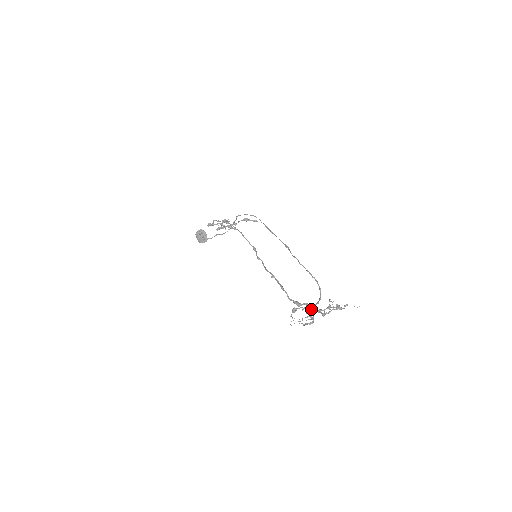
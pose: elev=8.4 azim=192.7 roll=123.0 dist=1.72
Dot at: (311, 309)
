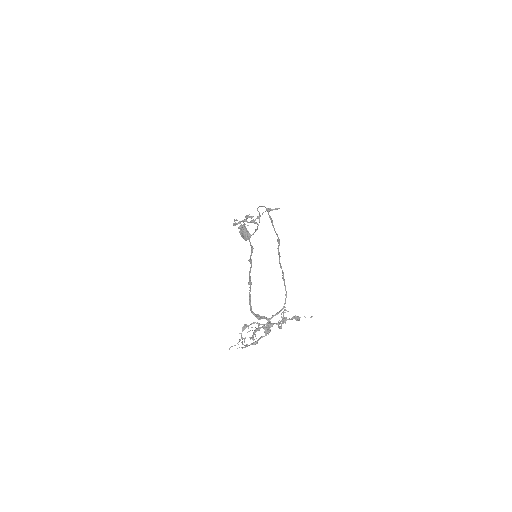
Dot at: (263, 324)
